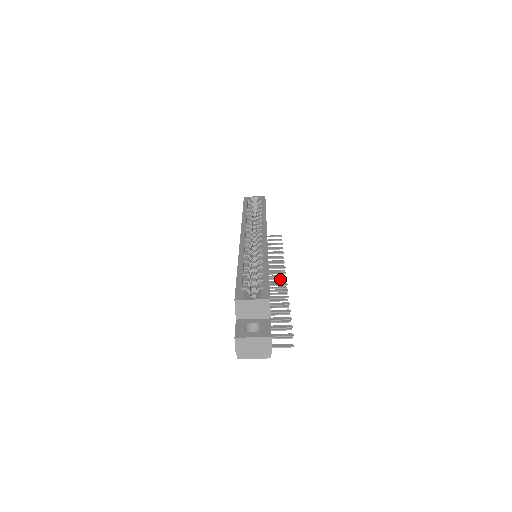
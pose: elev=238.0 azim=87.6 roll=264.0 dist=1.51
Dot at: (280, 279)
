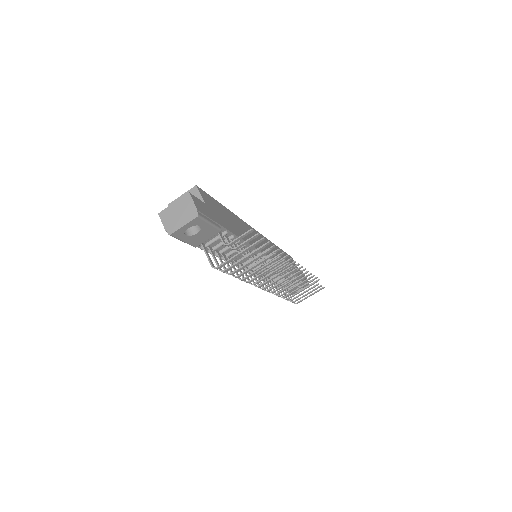
Dot at: (285, 262)
